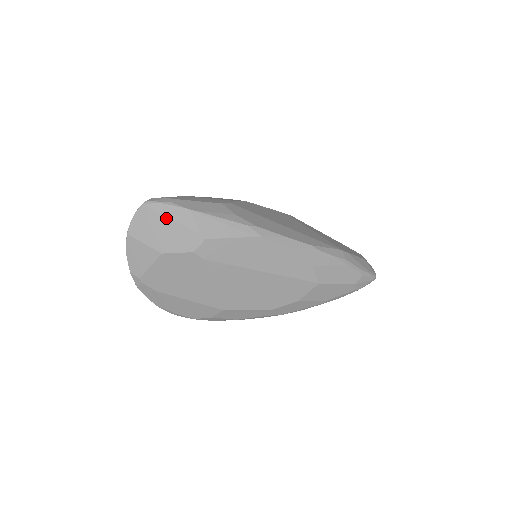
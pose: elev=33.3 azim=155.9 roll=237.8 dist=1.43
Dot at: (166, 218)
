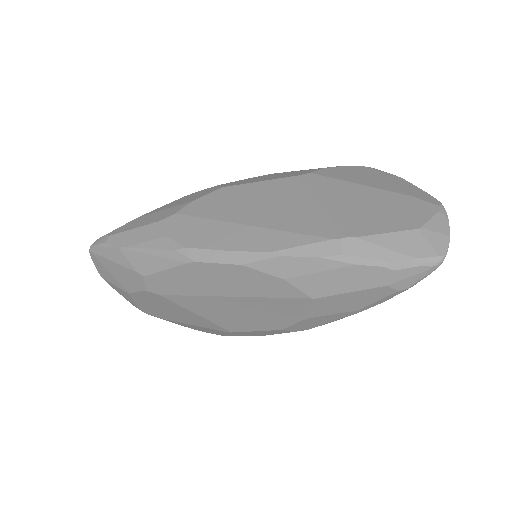
Dot at: (108, 260)
